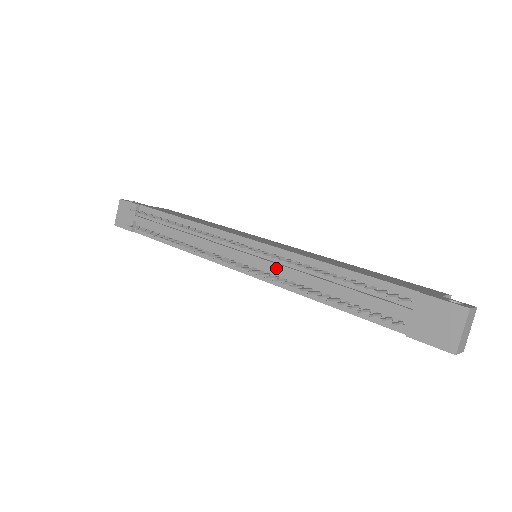
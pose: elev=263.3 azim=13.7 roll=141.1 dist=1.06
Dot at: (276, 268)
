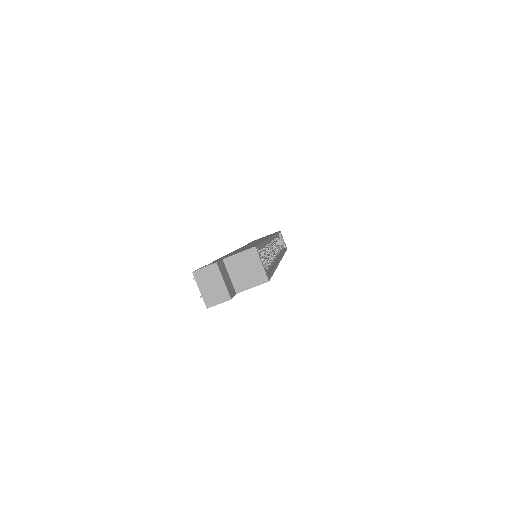
Dot at: occluded
